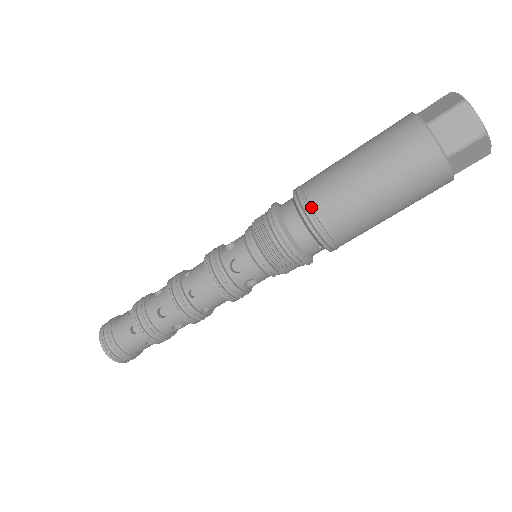
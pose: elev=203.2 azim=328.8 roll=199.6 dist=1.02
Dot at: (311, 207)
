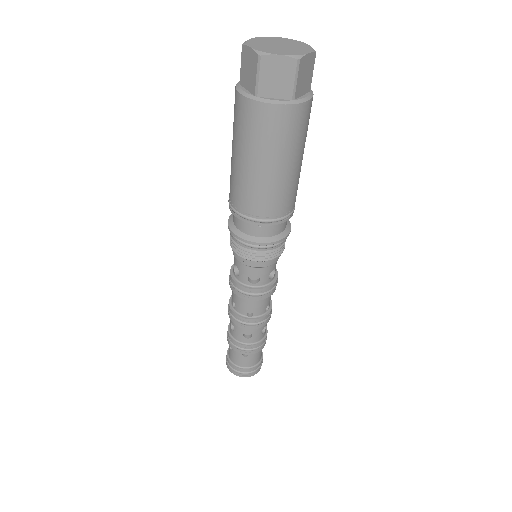
Dot at: (230, 200)
